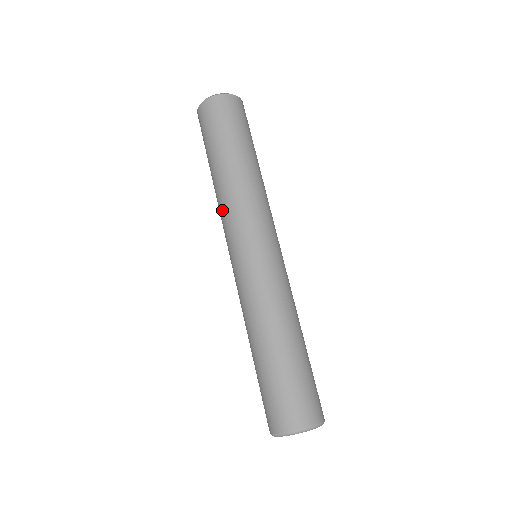
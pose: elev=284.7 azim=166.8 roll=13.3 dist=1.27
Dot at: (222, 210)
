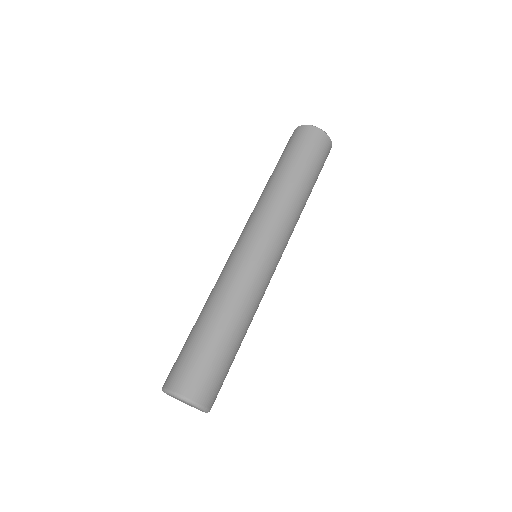
Dot at: occluded
